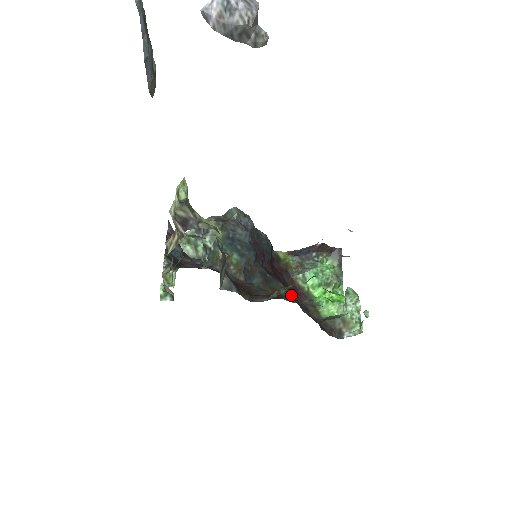
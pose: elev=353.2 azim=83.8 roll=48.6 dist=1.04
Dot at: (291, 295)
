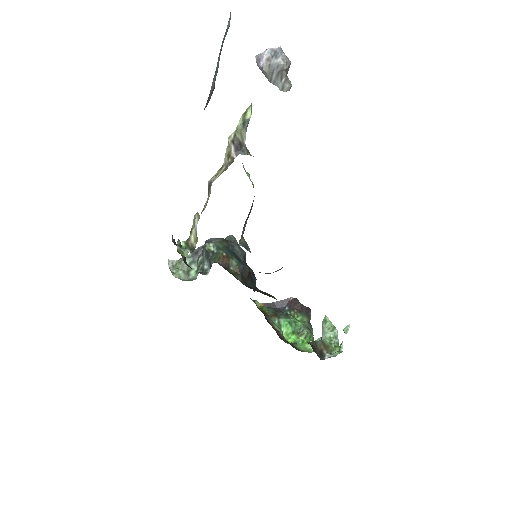
Dot at: occluded
